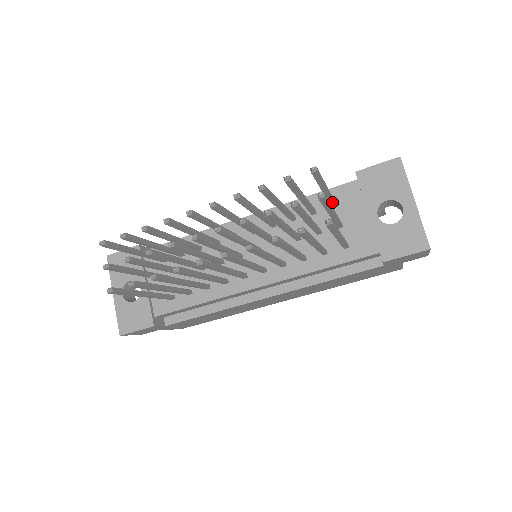
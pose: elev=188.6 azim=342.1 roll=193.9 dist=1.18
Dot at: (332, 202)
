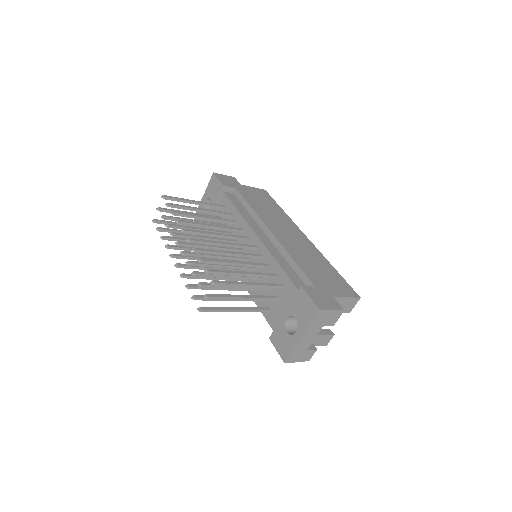
Dot at: (272, 287)
